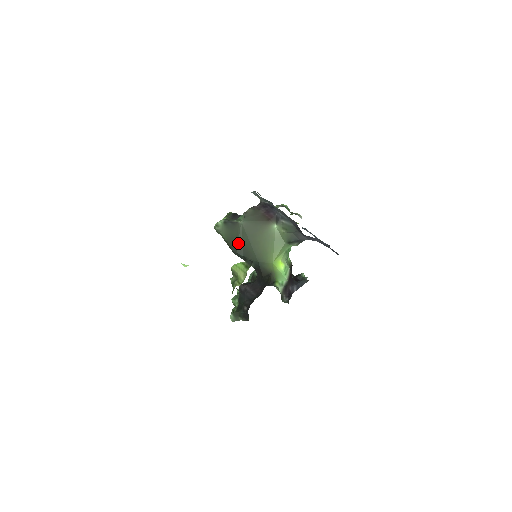
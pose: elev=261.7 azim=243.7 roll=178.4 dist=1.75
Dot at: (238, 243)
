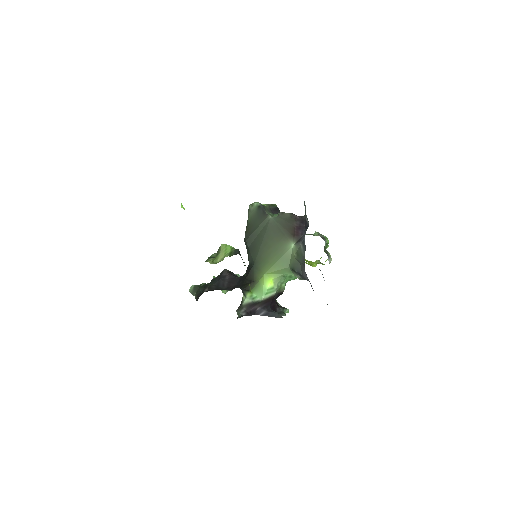
Dot at: (254, 233)
